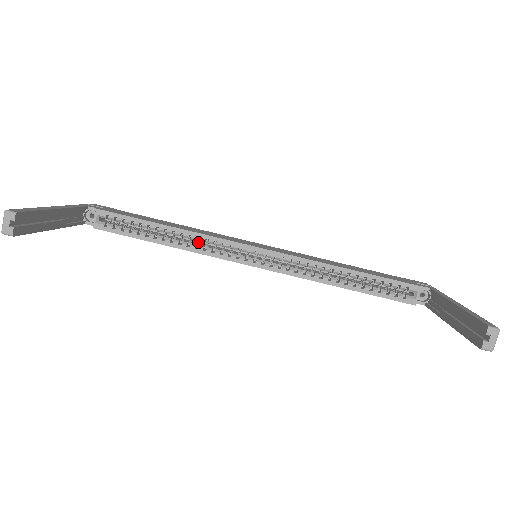
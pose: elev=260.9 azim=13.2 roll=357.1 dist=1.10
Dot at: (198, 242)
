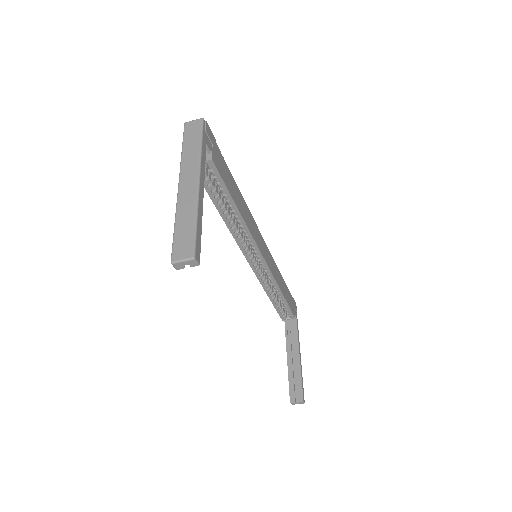
Dot at: (239, 225)
